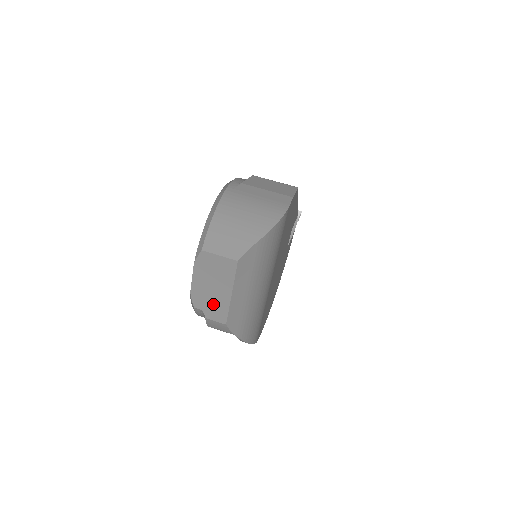
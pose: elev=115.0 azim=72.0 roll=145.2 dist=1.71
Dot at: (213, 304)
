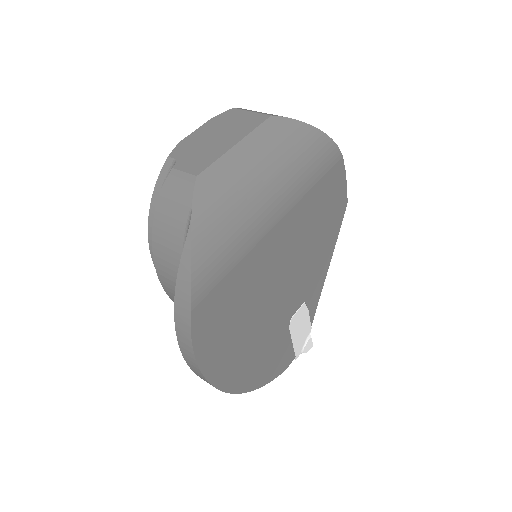
Dot at: (200, 153)
